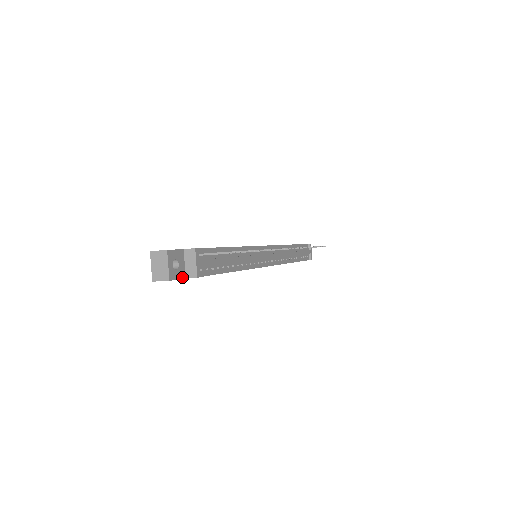
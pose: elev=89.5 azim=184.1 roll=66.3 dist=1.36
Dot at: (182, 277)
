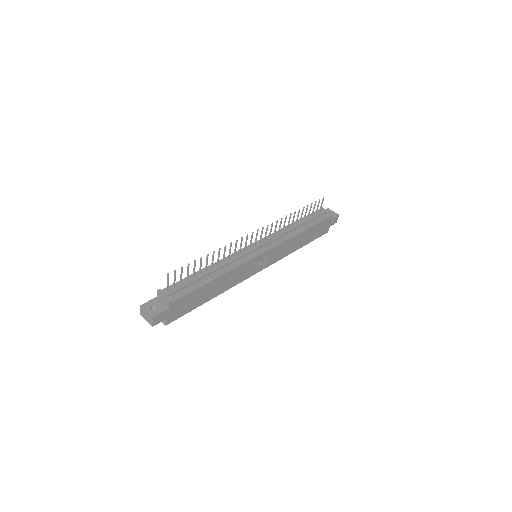
Dot at: (165, 310)
